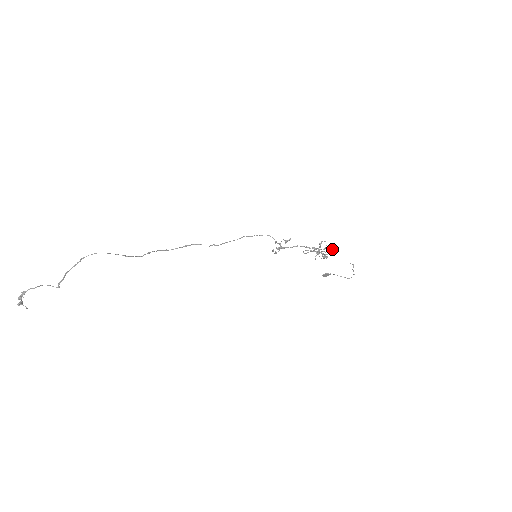
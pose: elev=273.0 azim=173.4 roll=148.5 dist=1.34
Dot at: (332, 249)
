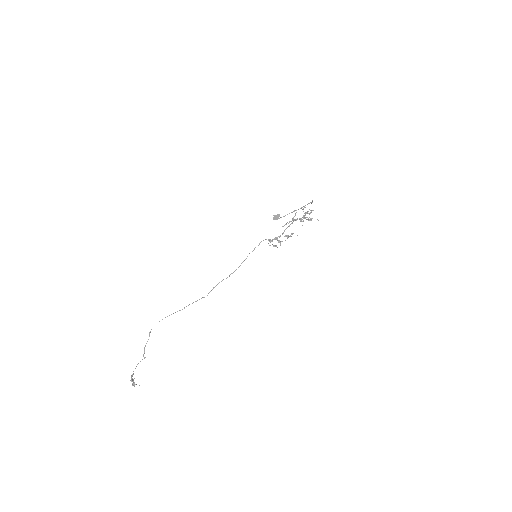
Dot at: (310, 210)
